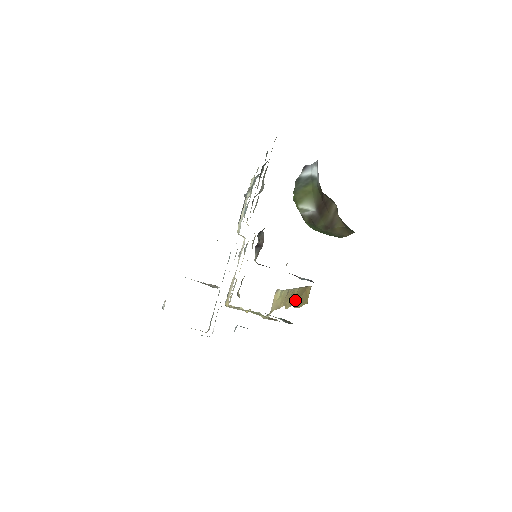
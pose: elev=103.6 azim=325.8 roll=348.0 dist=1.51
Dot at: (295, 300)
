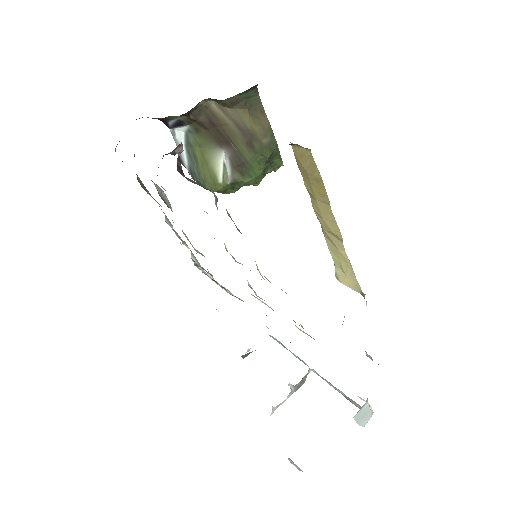
Dot at: (319, 197)
